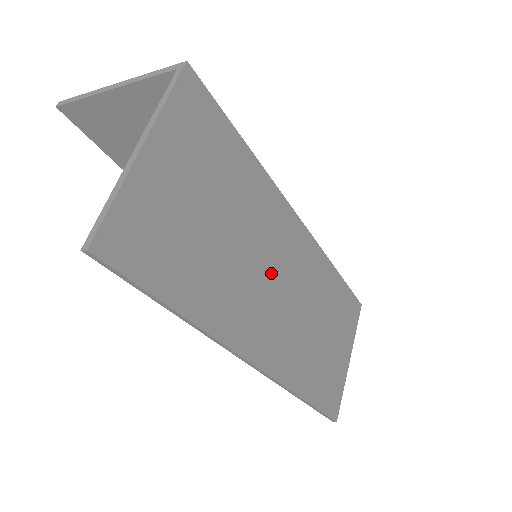
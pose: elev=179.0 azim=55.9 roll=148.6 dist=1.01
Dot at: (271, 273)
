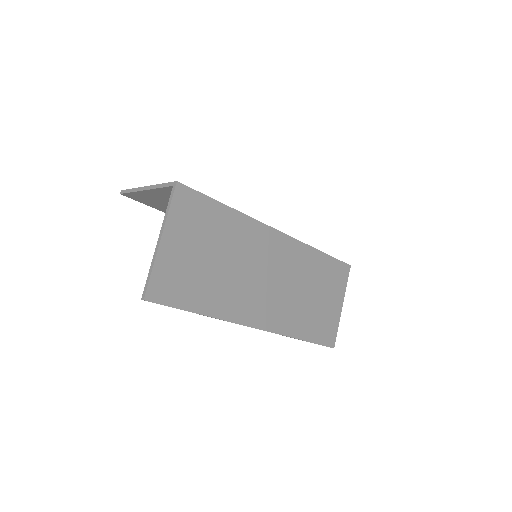
Dot at: (259, 273)
